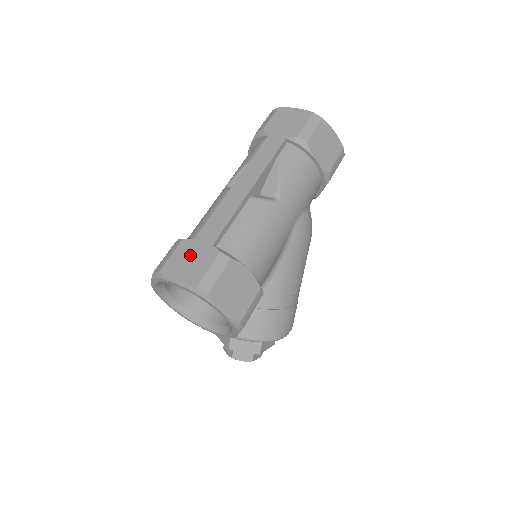
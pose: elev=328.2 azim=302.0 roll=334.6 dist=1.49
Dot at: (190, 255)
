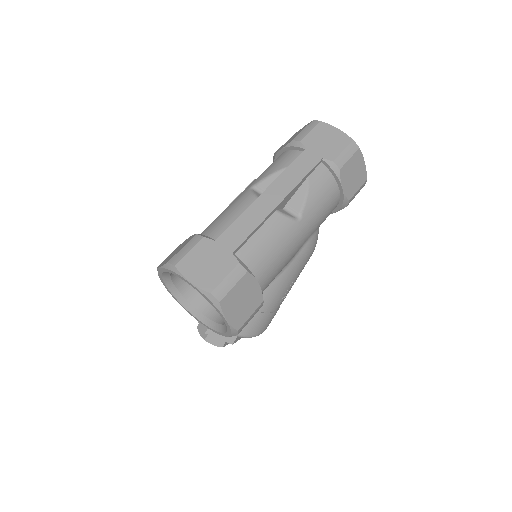
Dot at: (209, 257)
